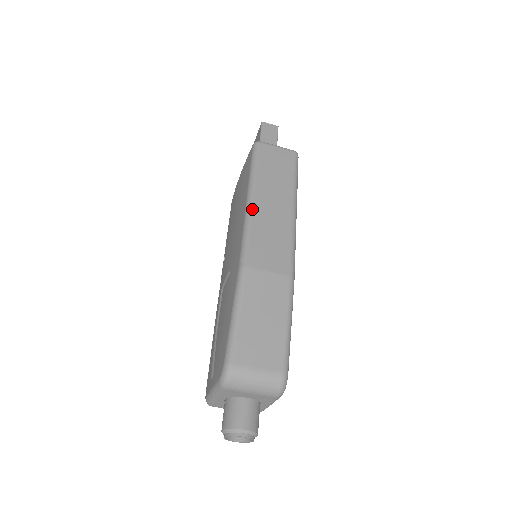
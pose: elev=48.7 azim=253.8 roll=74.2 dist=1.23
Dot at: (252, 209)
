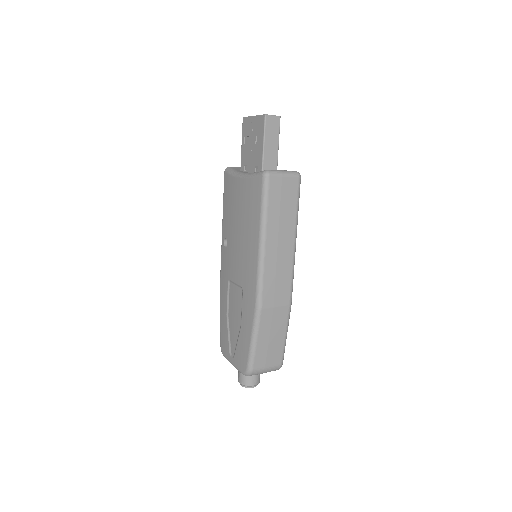
Dot at: (264, 256)
